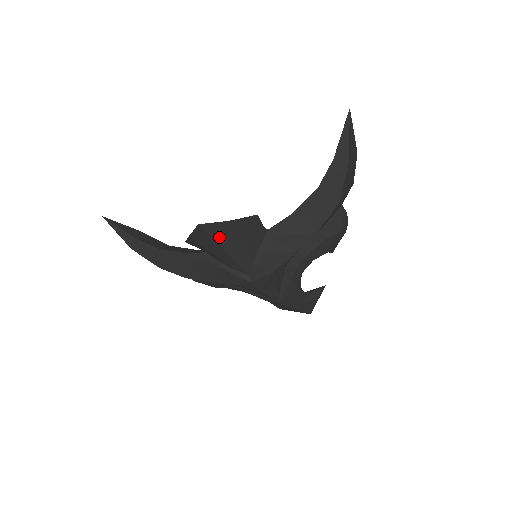
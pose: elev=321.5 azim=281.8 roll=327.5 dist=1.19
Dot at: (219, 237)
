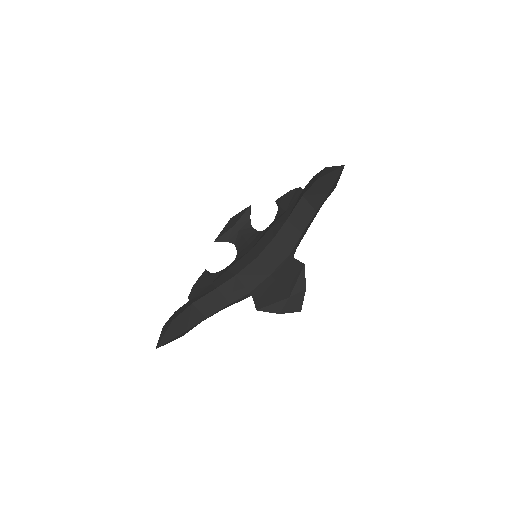
Dot at: occluded
